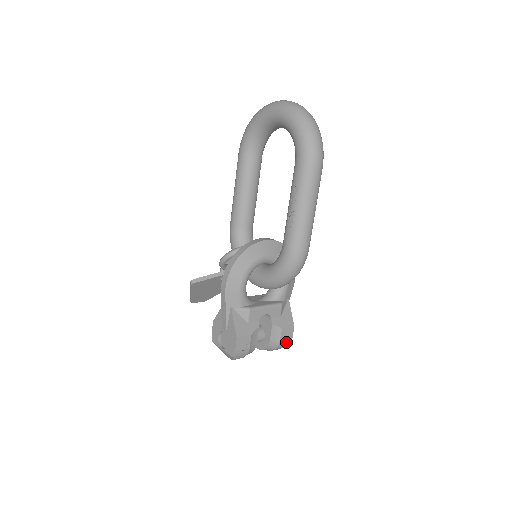
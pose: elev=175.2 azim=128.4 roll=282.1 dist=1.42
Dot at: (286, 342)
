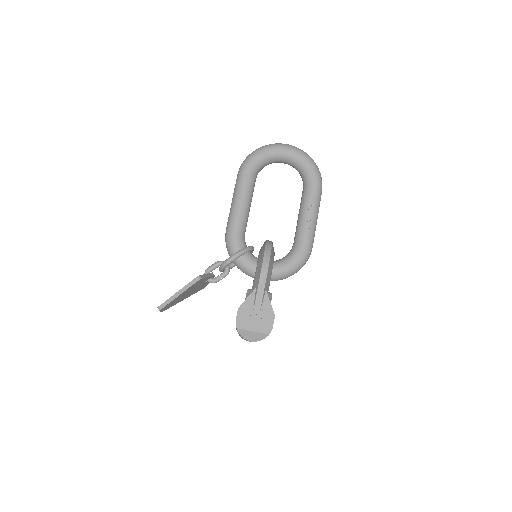
Dot at: occluded
